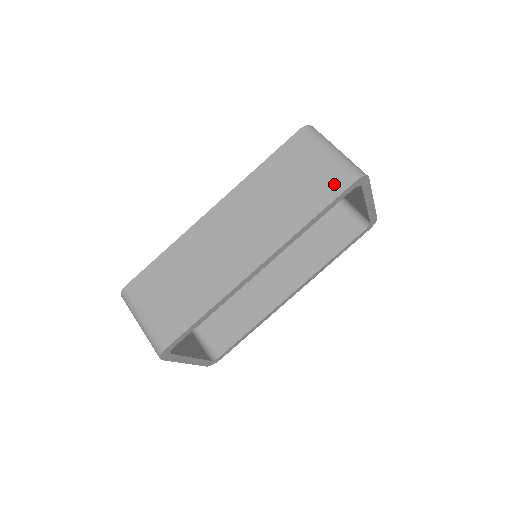
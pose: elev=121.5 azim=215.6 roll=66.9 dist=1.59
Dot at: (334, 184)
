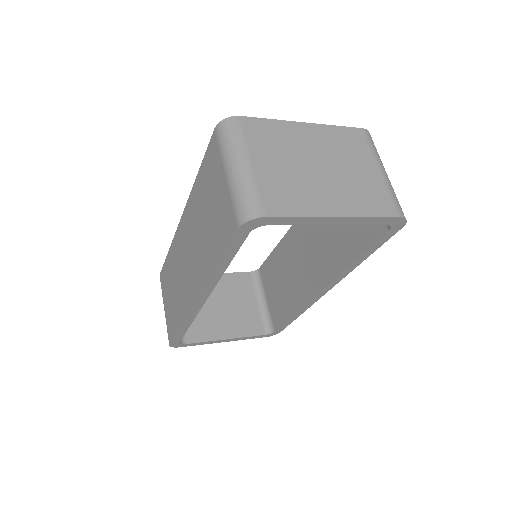
Dot at: (226, 225)
